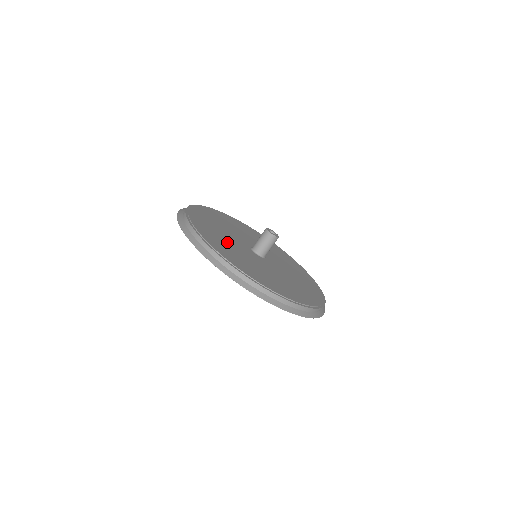
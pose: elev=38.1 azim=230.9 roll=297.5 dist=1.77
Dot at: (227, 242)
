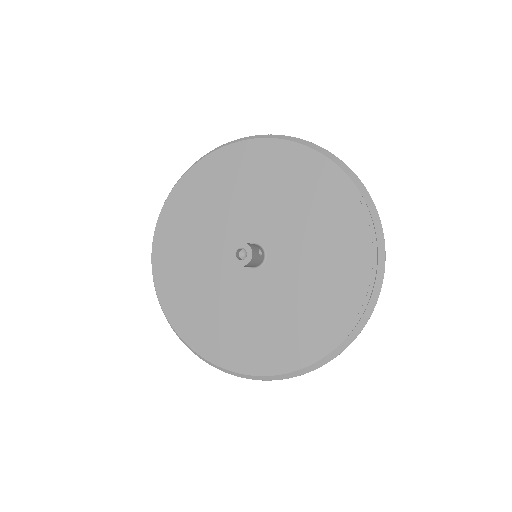
Dot at: (197, 271)
